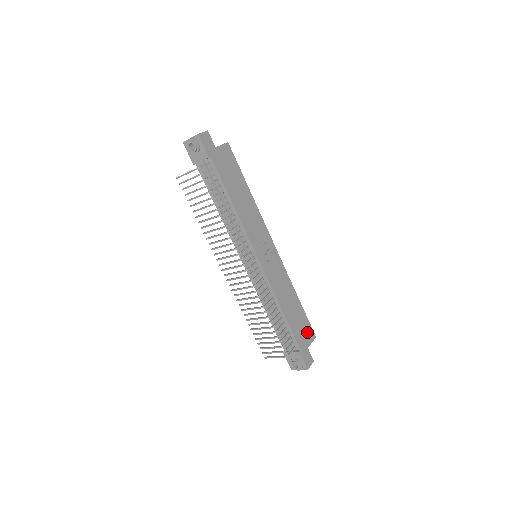
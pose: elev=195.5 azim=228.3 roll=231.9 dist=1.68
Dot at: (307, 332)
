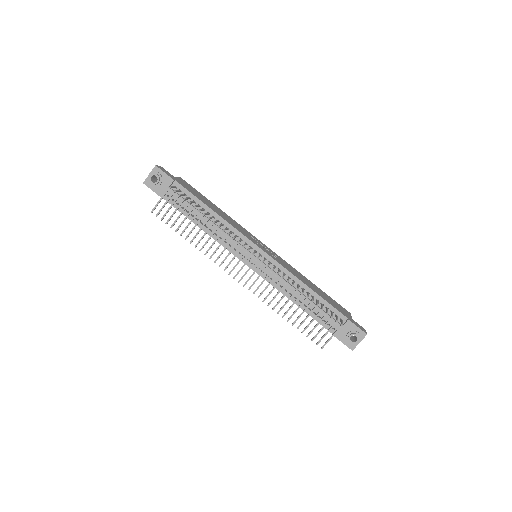
Dot at: (341, 308)
